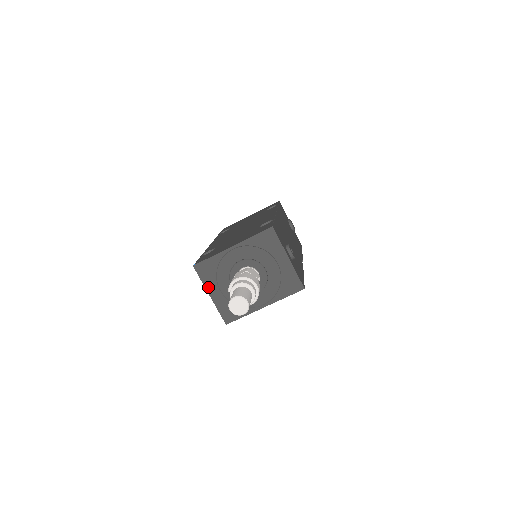
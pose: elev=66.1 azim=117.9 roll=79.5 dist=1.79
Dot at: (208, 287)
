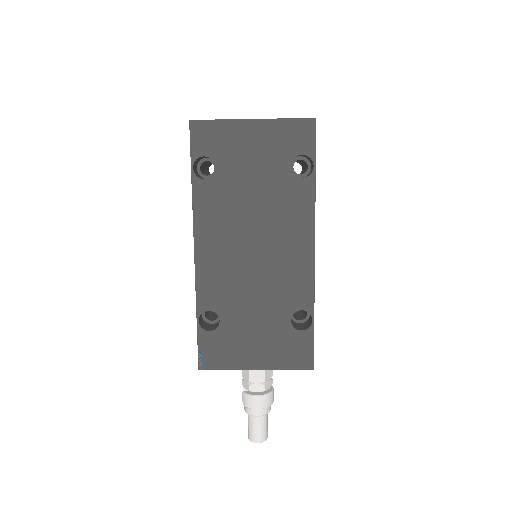
Dot at: occluded
